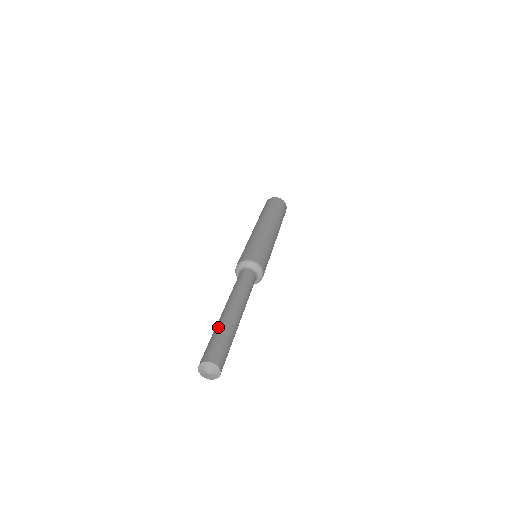
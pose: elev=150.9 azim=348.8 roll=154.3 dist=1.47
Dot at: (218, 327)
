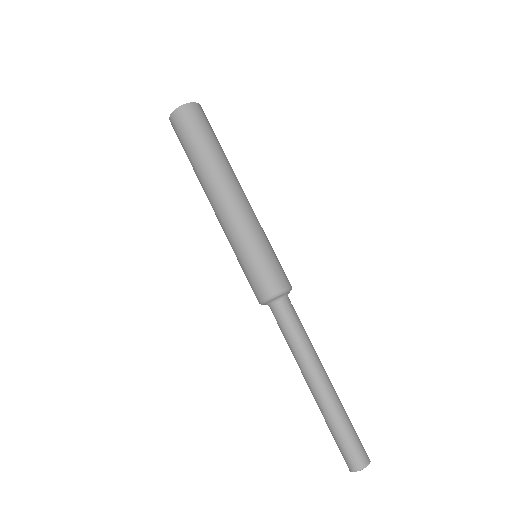
Dot at: (325, 420)
